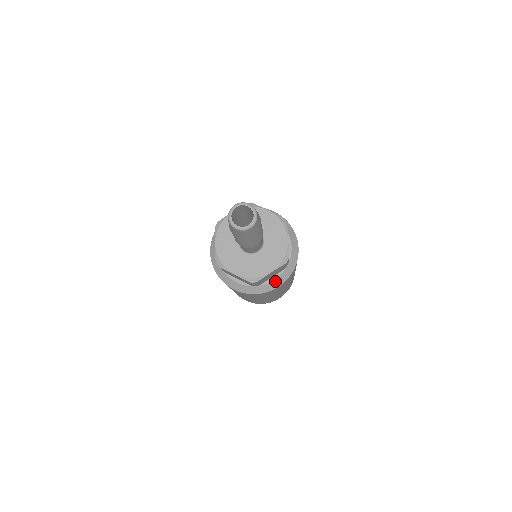
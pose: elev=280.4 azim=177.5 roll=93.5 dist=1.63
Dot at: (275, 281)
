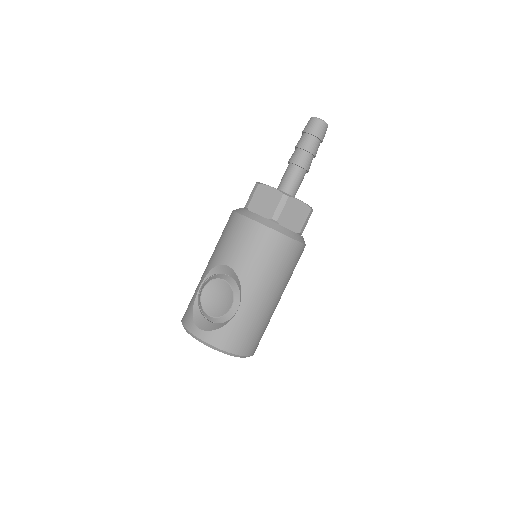
Dot at: (303, 238)
